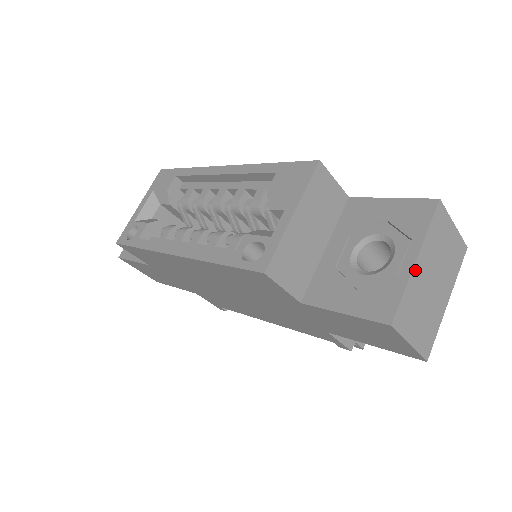
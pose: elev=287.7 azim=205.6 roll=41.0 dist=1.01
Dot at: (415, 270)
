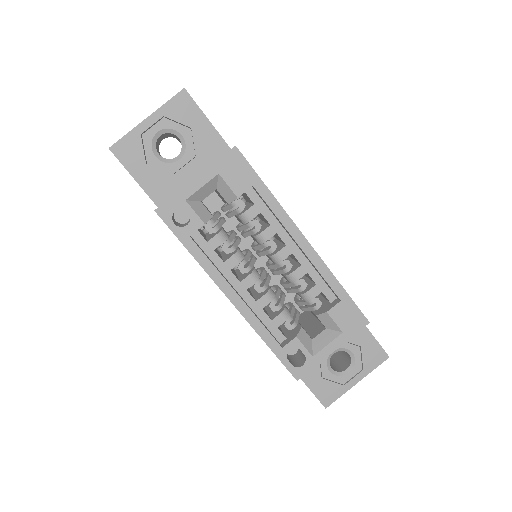
Dot at: (352, 385)
